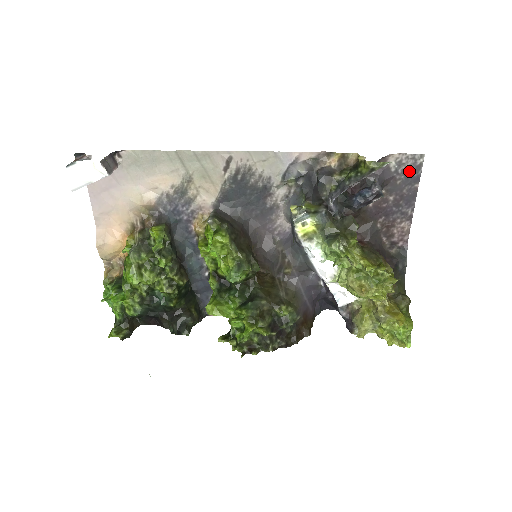
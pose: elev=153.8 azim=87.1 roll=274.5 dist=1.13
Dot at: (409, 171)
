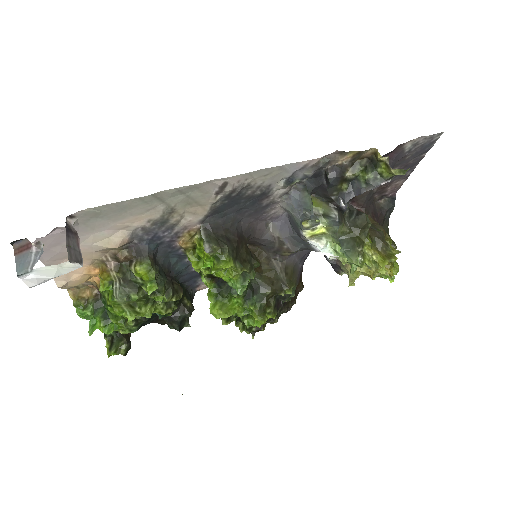
Dot at: (422, 147)
